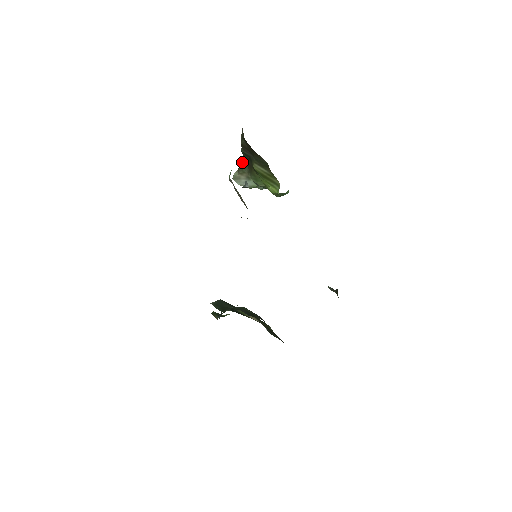
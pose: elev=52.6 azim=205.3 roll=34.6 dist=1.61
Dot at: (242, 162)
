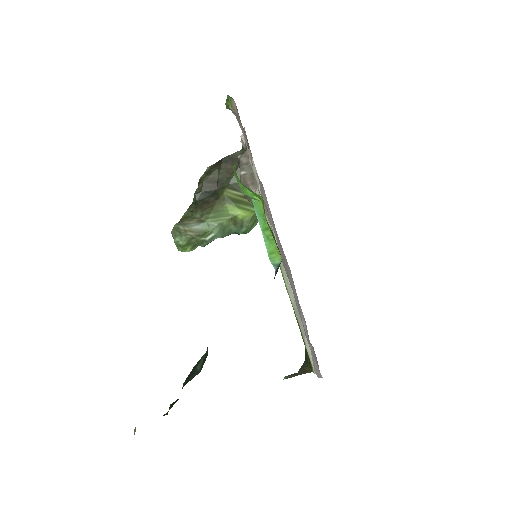
Dot at: (184, 216)
